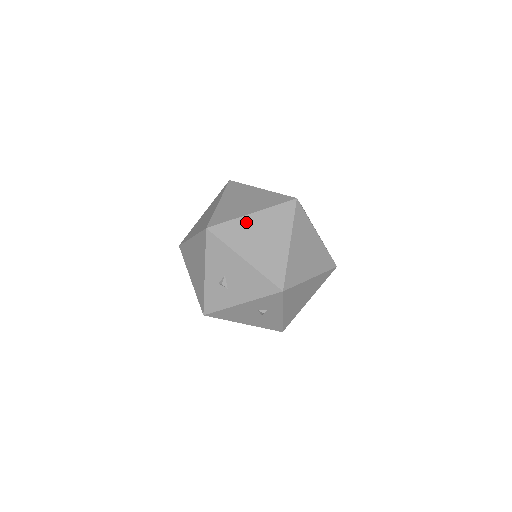
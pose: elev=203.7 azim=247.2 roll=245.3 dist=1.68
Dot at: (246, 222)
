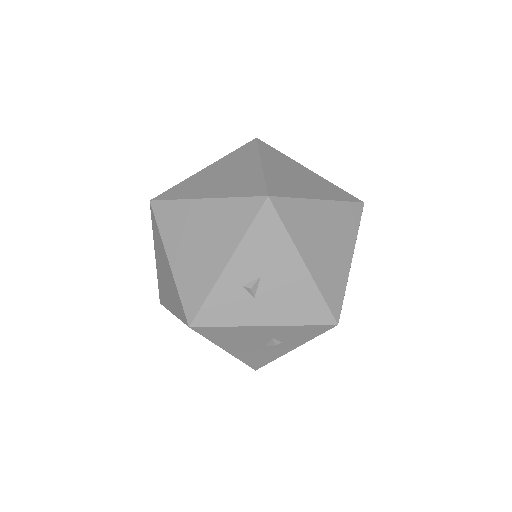
Dot at: (313, 209)
